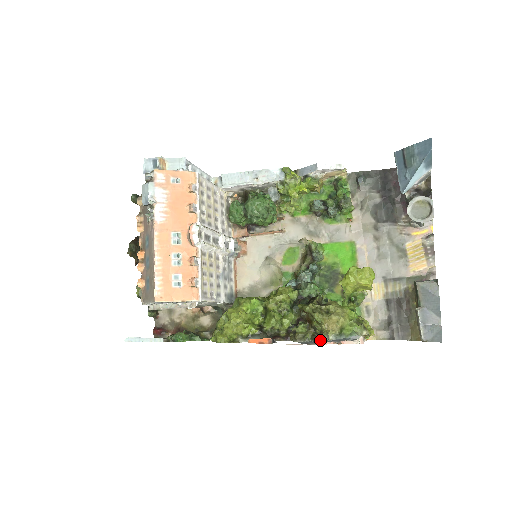
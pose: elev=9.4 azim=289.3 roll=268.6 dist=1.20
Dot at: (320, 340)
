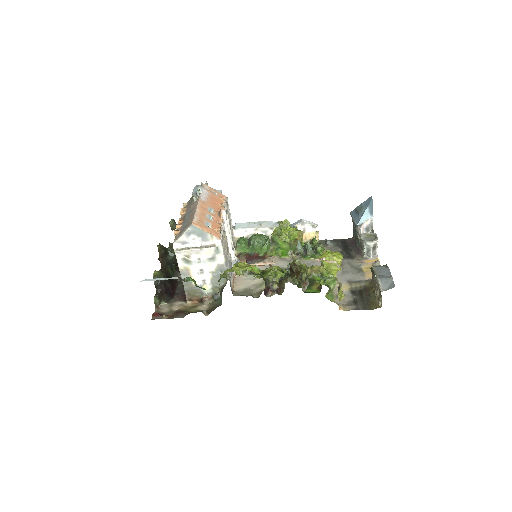
Dot at: occluded
